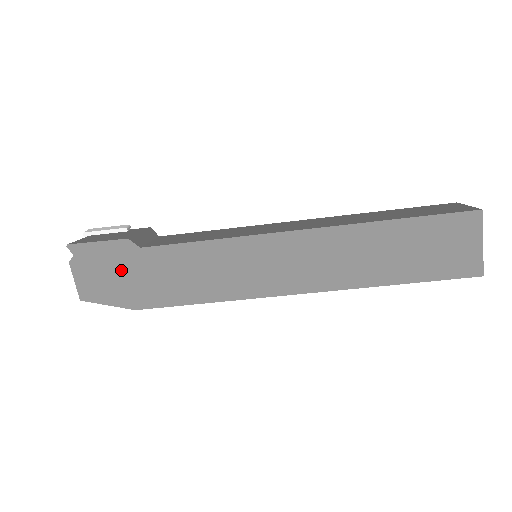
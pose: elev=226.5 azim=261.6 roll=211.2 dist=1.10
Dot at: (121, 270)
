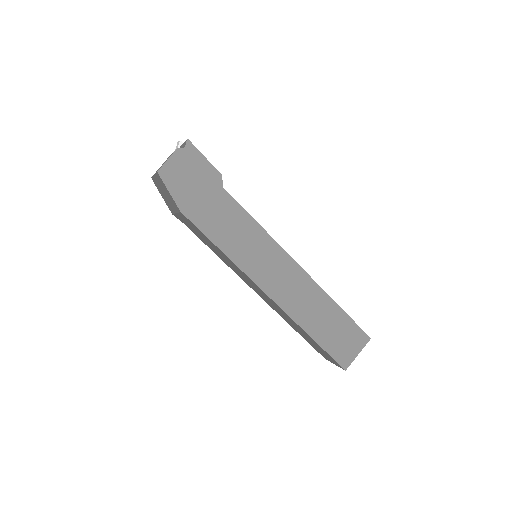
Dot at: (200, 185)
